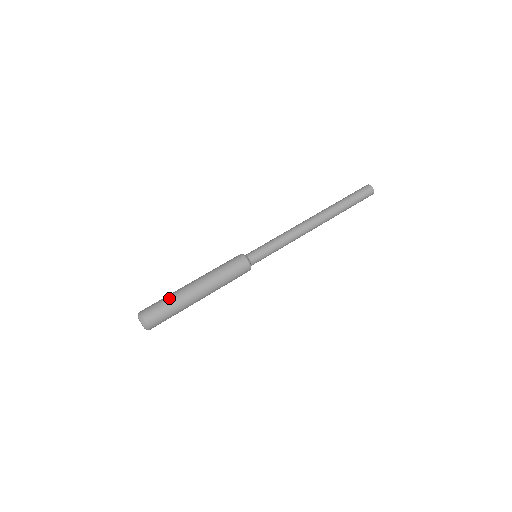
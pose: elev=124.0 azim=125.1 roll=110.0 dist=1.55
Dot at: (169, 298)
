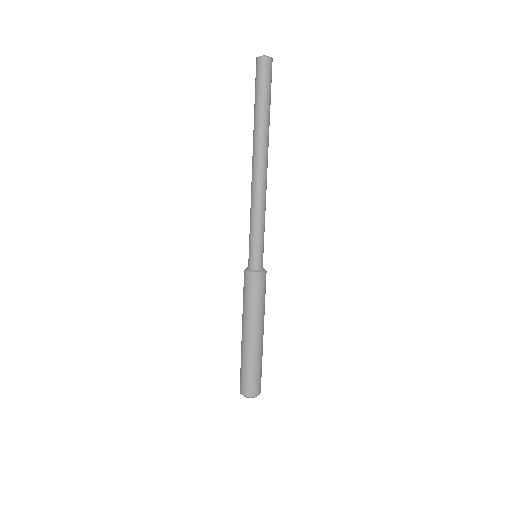
Dot at: (242, 364)
